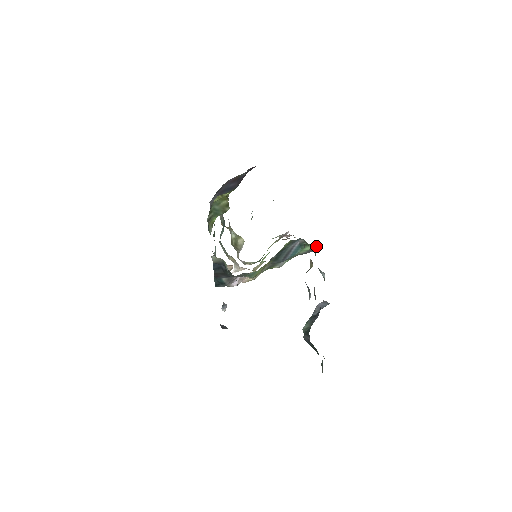
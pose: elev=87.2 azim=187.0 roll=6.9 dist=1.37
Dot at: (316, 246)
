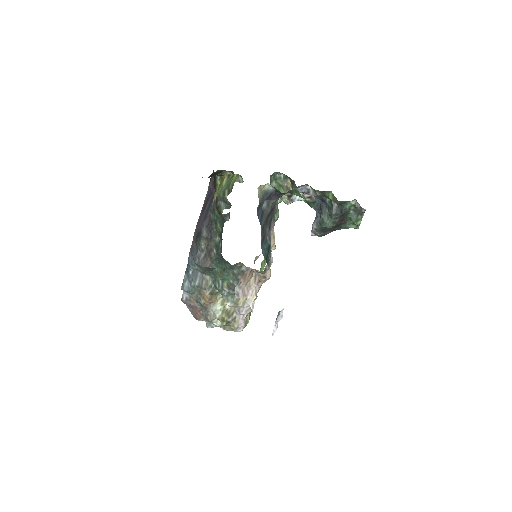
Dot at: occluded
